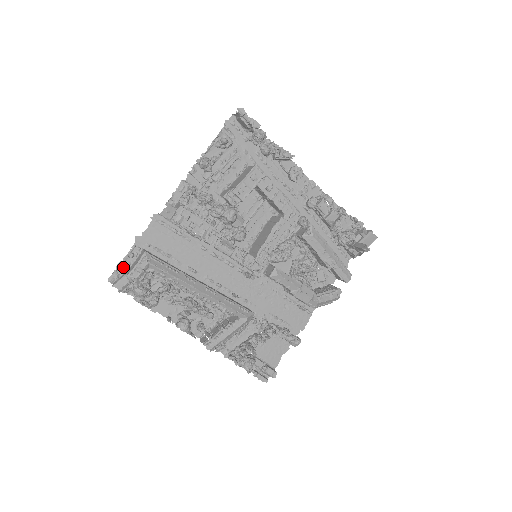
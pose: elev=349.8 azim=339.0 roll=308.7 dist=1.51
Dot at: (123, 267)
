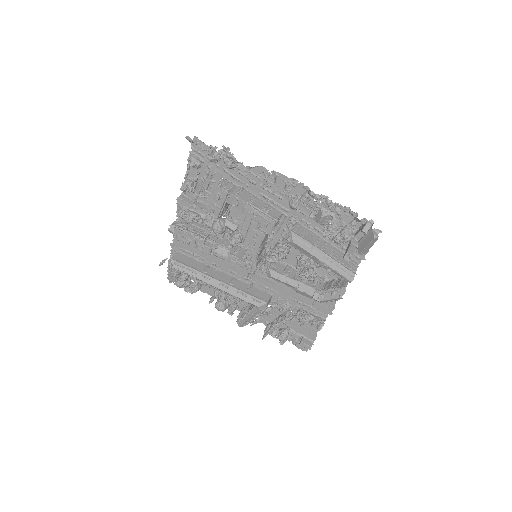
Dot at: occluded
